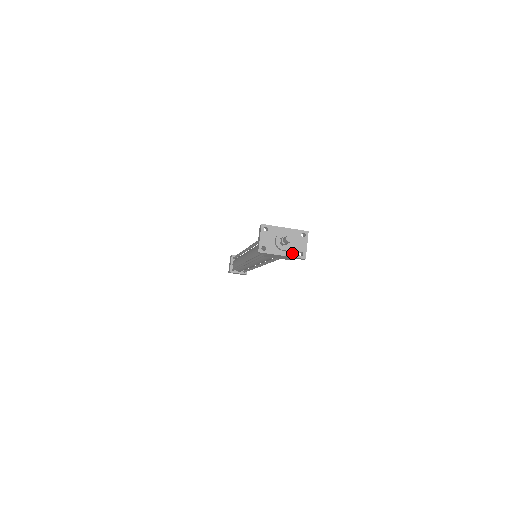
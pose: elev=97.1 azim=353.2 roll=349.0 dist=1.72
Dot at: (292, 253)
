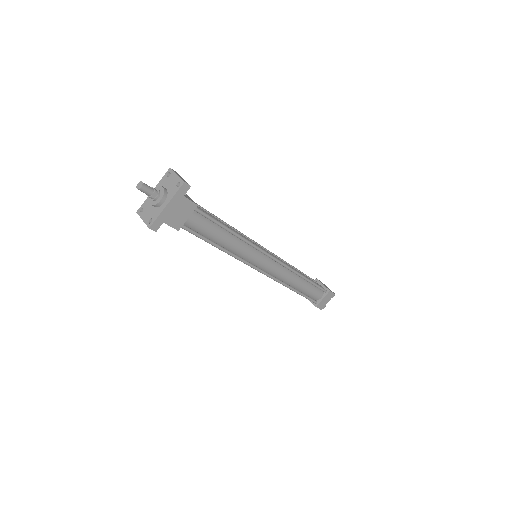
Dot at: (172, 194)
